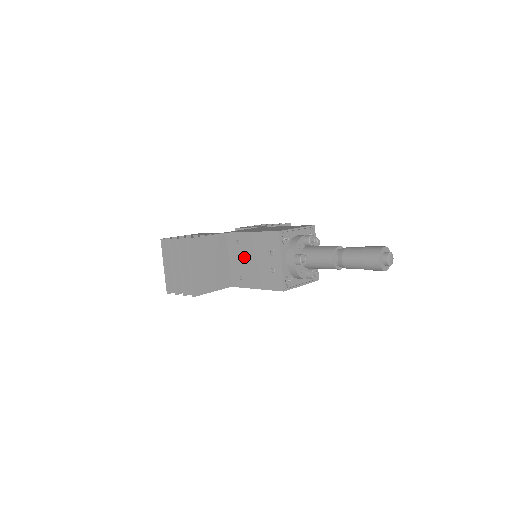
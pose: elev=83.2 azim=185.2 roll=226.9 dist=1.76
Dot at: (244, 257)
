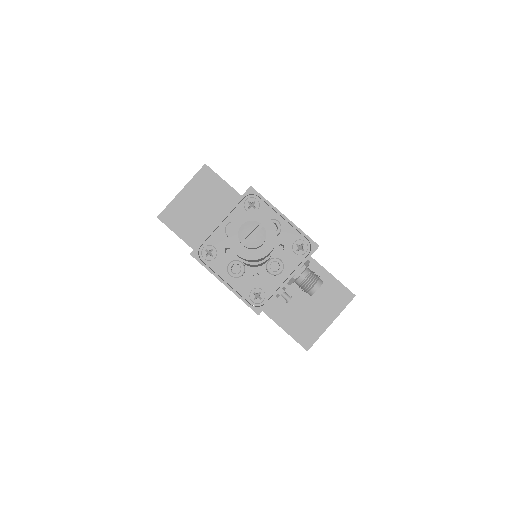
Dot at: occluded
